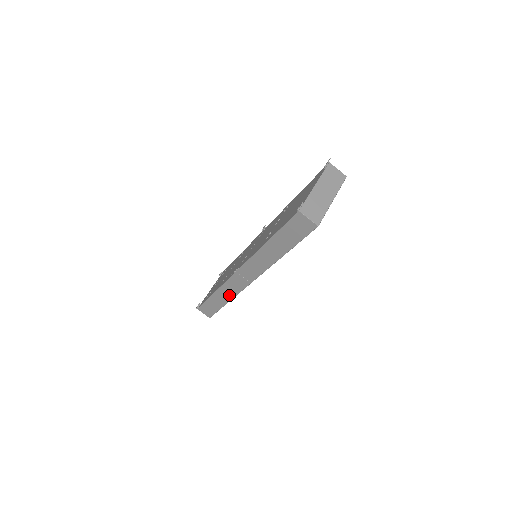
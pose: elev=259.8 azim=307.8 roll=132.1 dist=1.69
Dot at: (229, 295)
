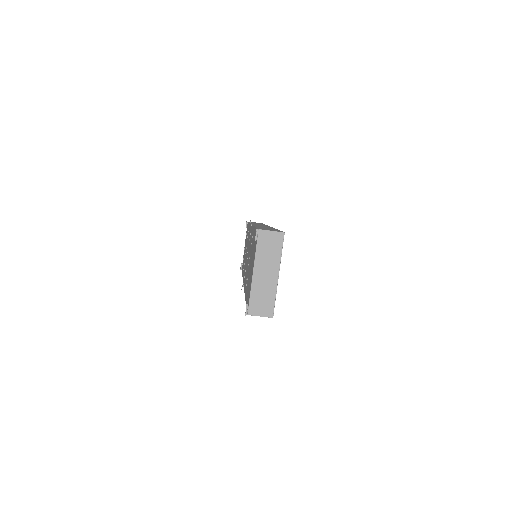
Dot at: occluded
